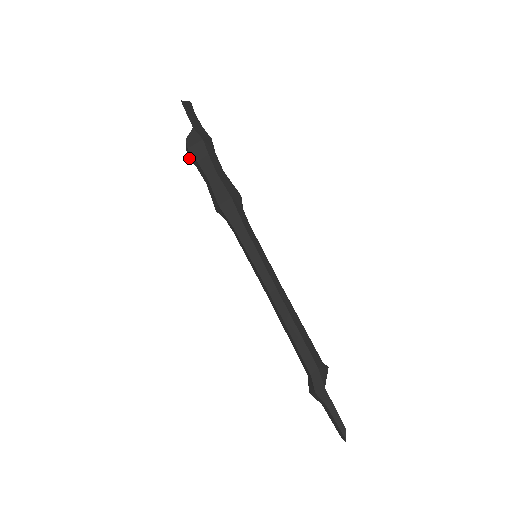
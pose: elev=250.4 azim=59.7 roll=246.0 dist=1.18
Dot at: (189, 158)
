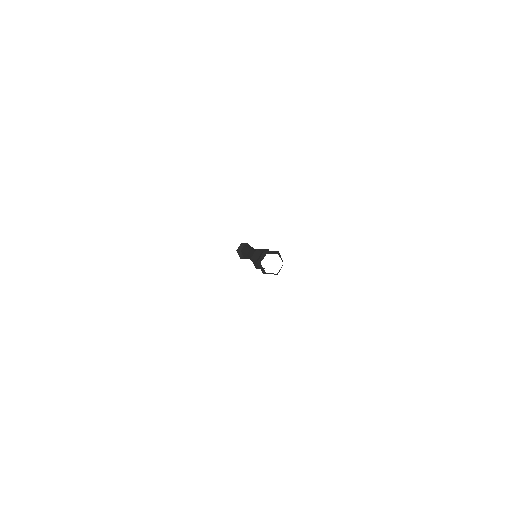
Dot at: (258, 263)
